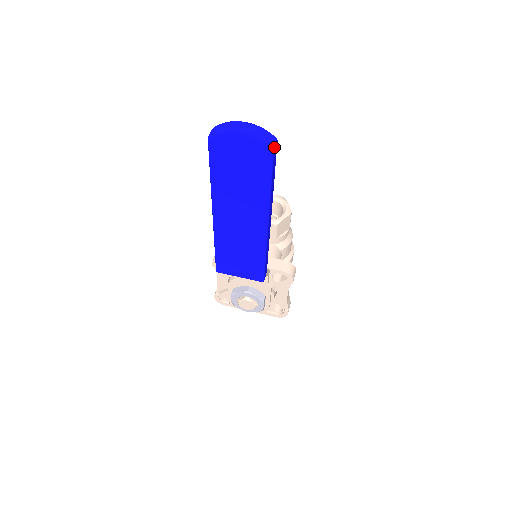
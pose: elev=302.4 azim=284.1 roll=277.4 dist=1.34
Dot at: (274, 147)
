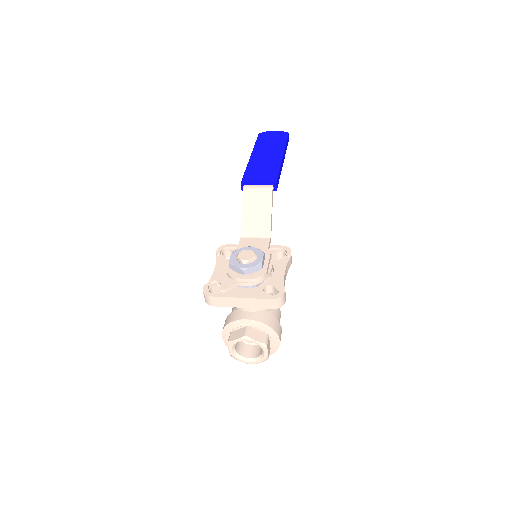
Dot at: (288, 134)
